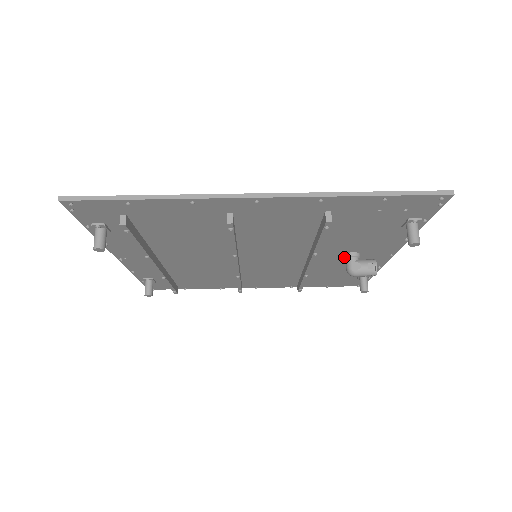
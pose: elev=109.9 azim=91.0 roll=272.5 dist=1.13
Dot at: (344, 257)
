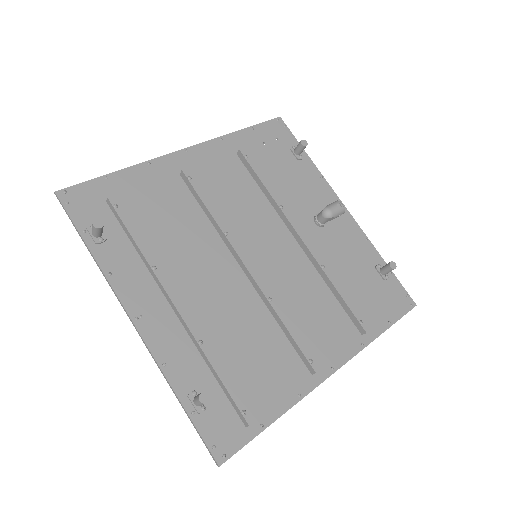
Dot at: (316, 221)
